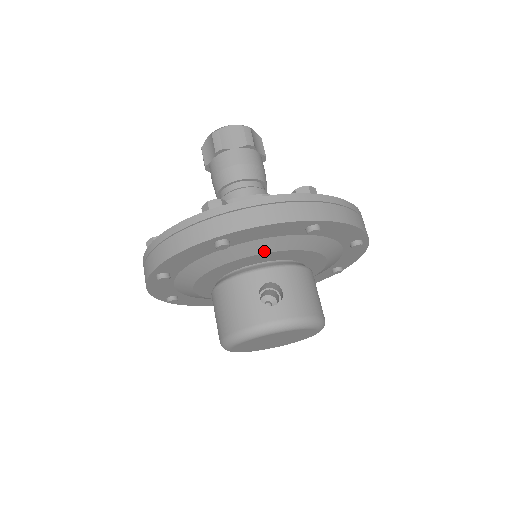
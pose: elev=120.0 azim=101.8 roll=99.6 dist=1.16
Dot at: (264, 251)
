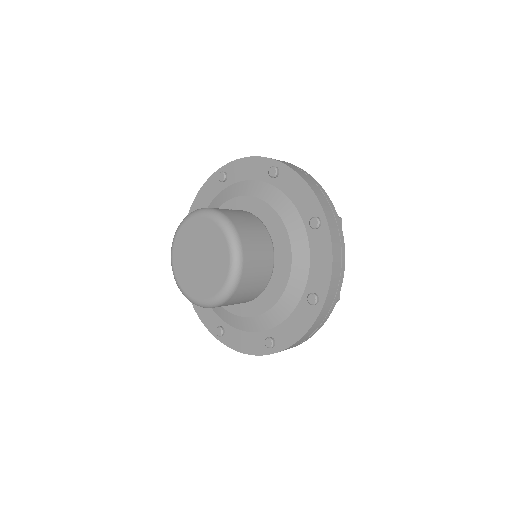
Dot at: (243, 194)
